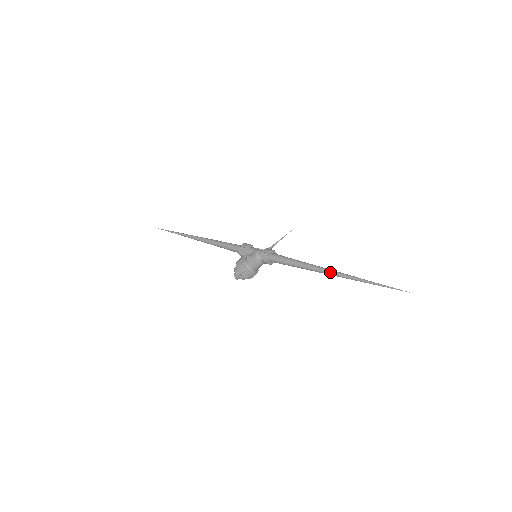
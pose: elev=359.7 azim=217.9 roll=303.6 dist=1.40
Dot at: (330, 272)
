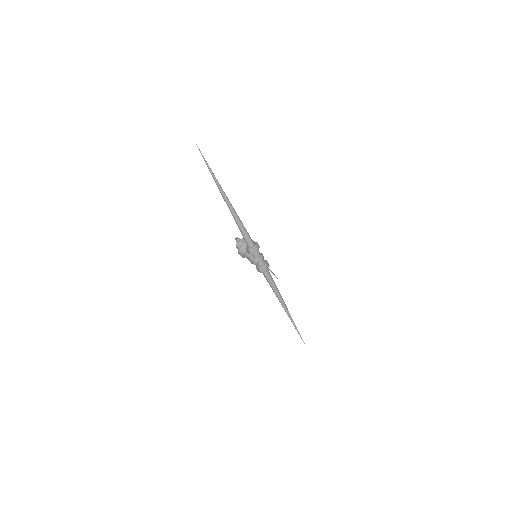
Dot at: (284, 309)
